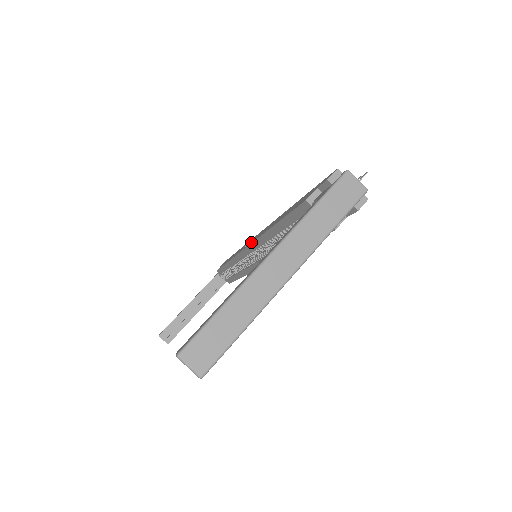
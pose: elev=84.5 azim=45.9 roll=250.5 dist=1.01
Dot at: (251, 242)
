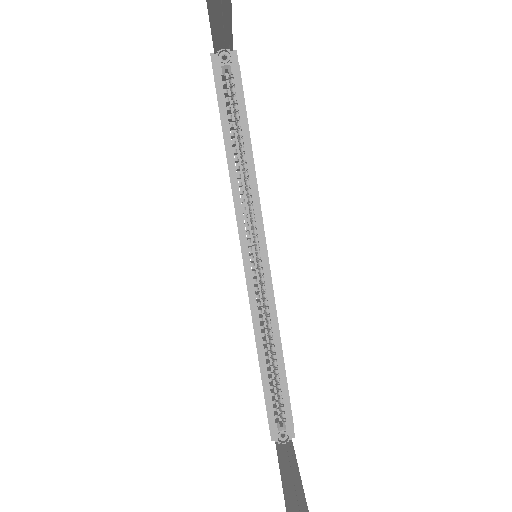
Dot at: occluded
